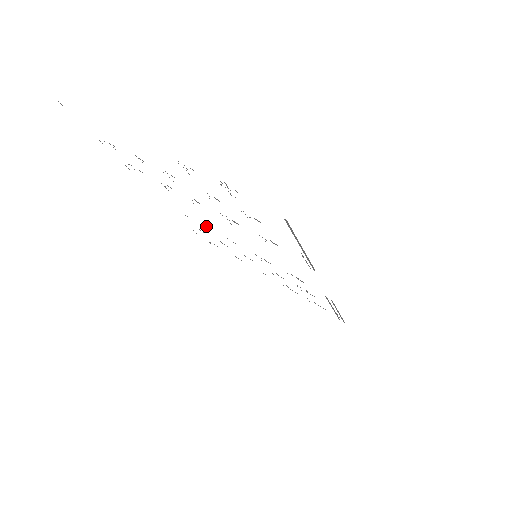
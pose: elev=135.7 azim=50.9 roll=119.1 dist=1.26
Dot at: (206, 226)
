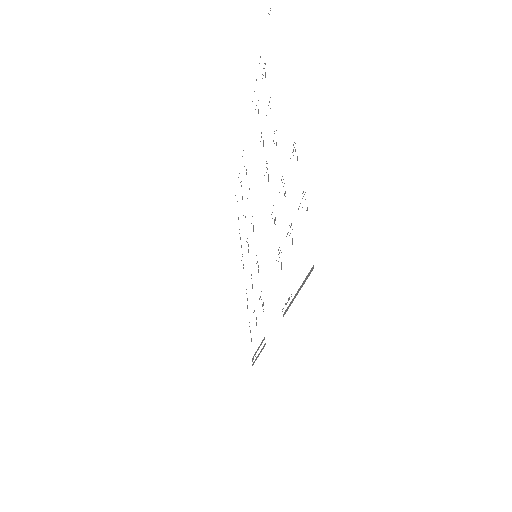
Dot at: occluded
